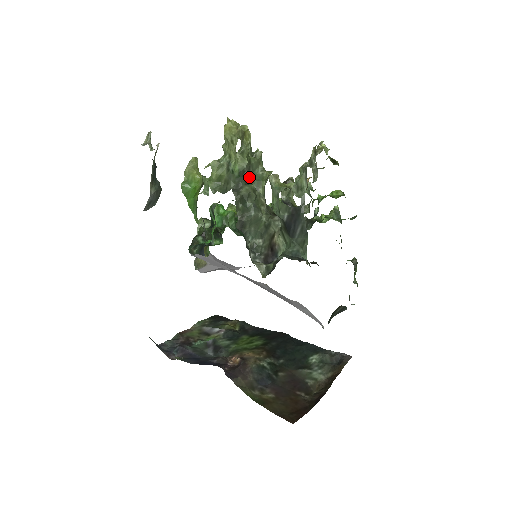
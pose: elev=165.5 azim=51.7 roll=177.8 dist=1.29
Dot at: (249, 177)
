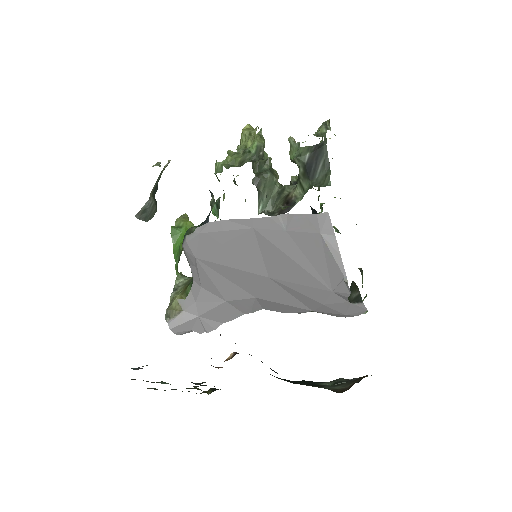
Dot at: occluded
